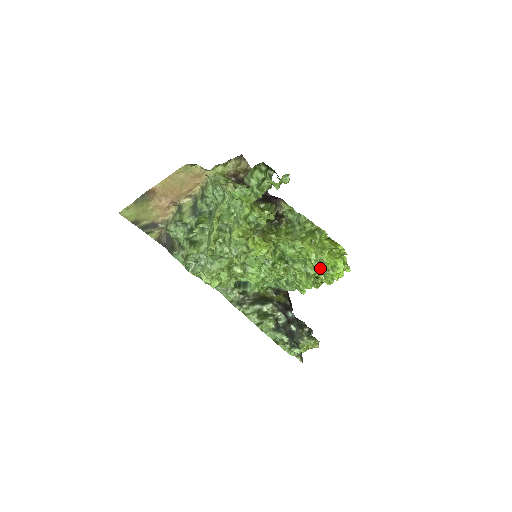
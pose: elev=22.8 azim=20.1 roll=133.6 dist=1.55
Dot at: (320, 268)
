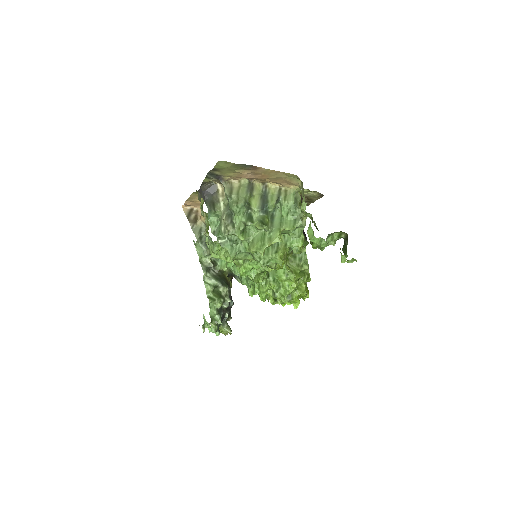
Dot at: (287, 300)
